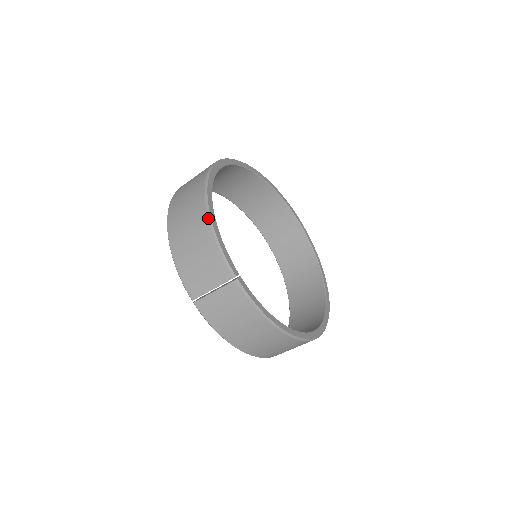
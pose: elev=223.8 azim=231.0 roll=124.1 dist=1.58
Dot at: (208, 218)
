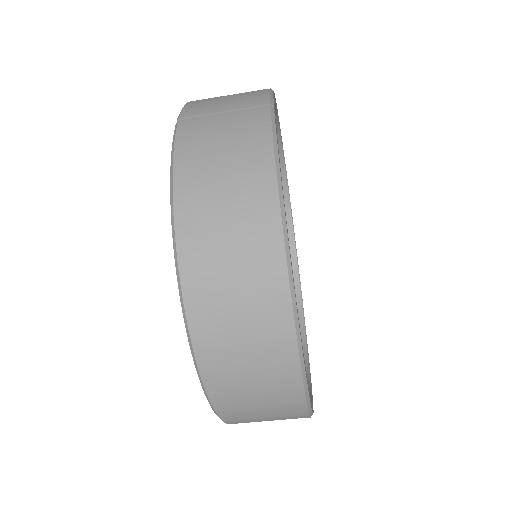
Dot at: occluded
